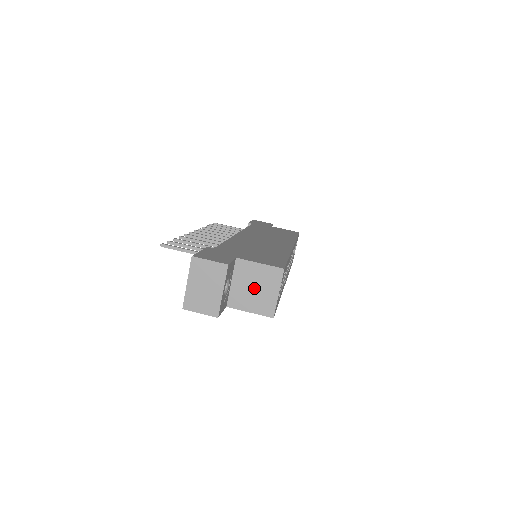
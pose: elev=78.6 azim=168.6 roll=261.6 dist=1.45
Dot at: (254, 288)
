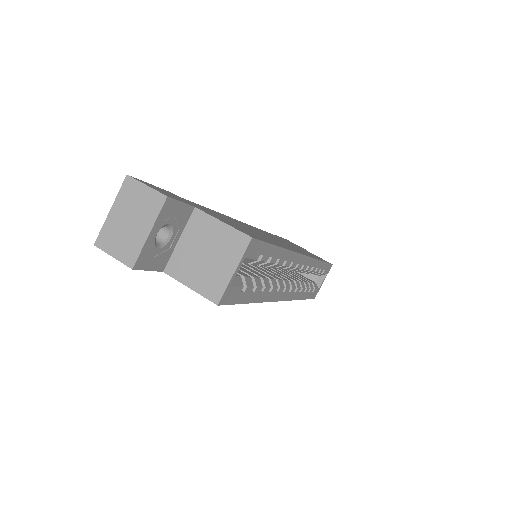
Dot at: (205, 255)
